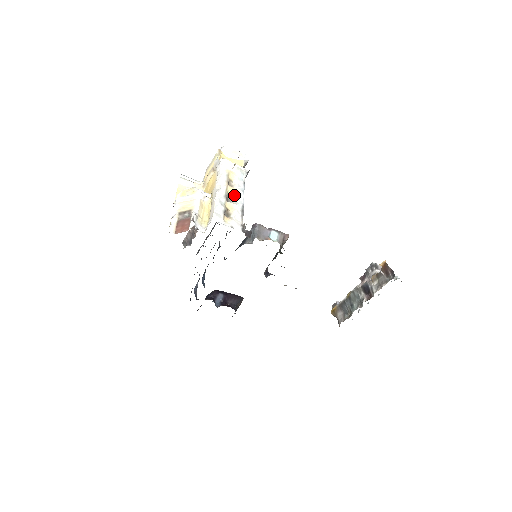
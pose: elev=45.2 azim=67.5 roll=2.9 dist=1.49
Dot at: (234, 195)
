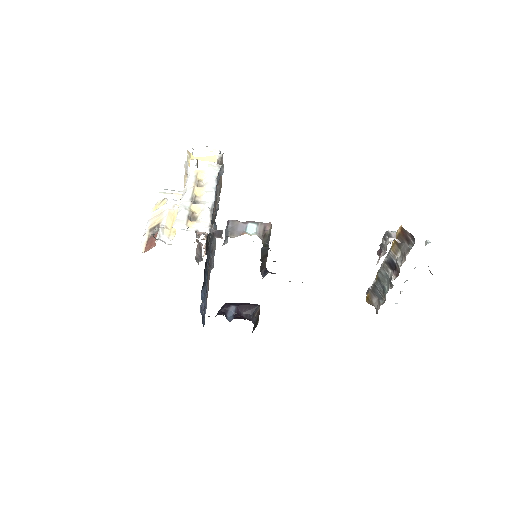
Dot at: (202, 195)
